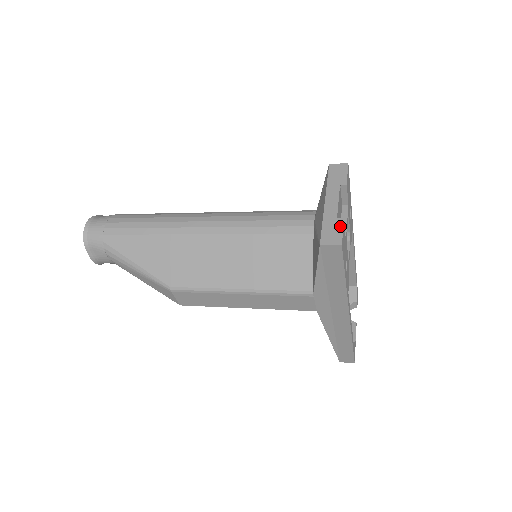
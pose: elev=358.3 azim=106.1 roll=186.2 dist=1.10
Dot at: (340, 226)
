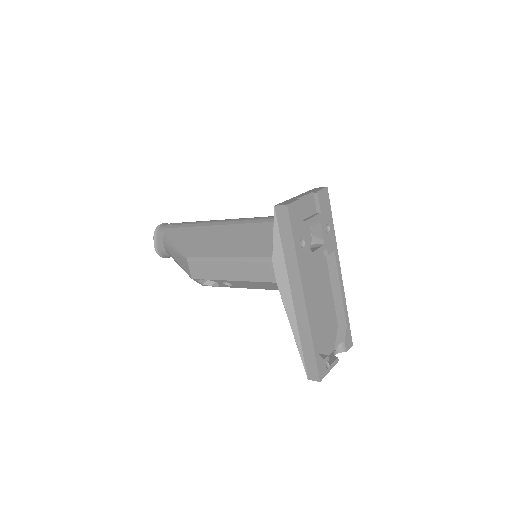
Dot at: (294, 200)
